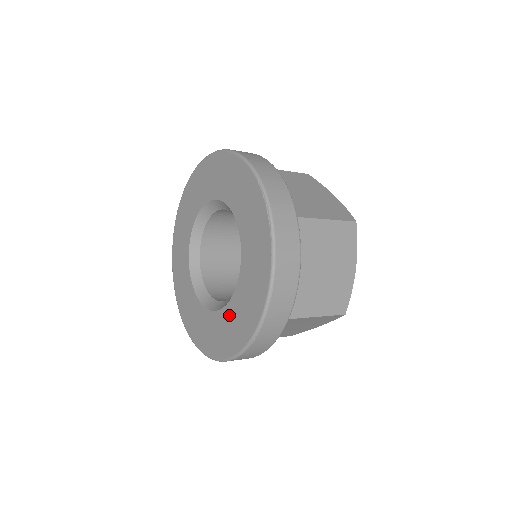
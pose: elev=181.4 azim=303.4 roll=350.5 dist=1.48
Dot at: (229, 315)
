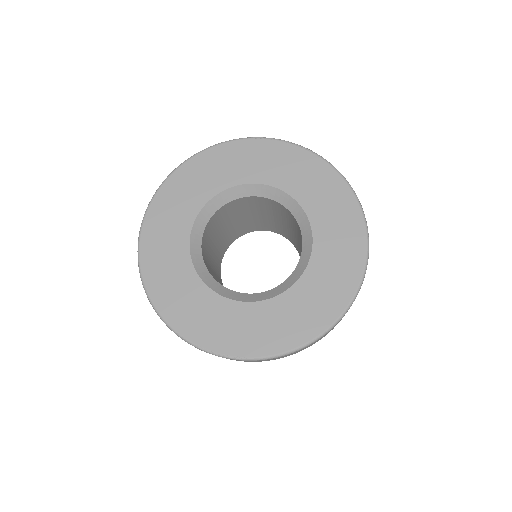
Dot at: (325, 246)
